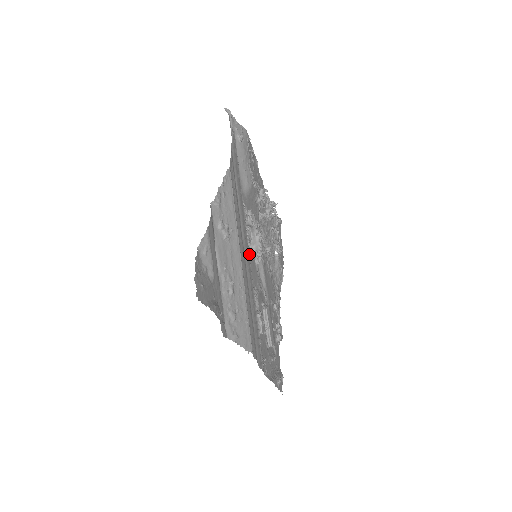
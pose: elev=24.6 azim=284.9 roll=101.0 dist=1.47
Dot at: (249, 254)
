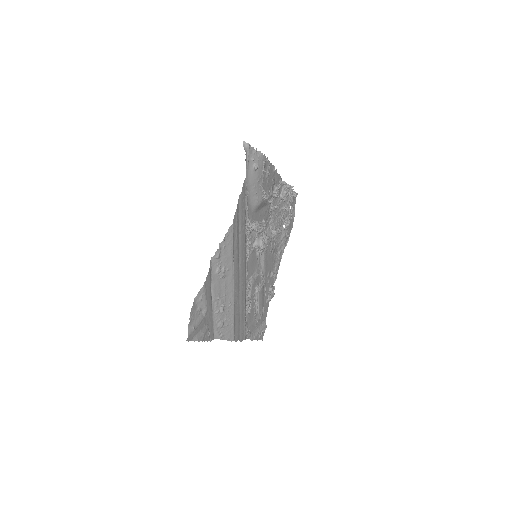
Dot at: (248, 261)
